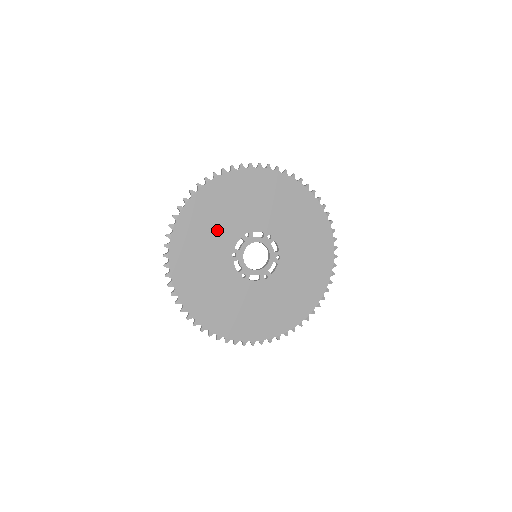
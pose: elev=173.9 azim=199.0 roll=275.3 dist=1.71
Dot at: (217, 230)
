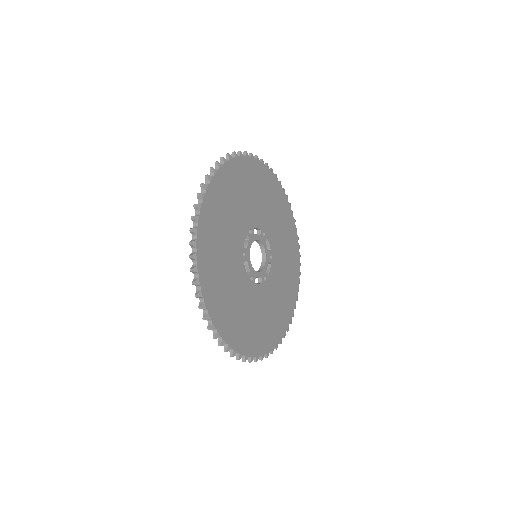
Dot at: (230, 225)
